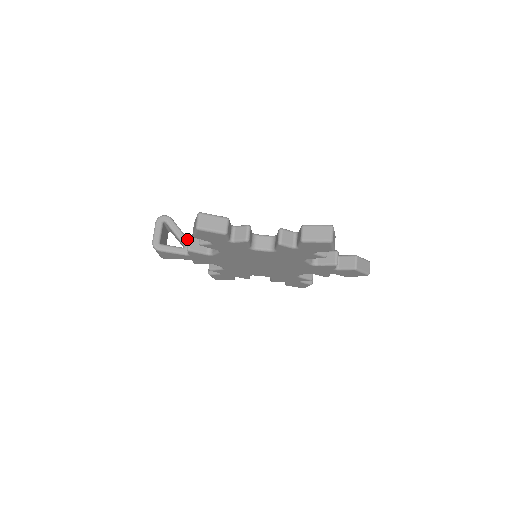
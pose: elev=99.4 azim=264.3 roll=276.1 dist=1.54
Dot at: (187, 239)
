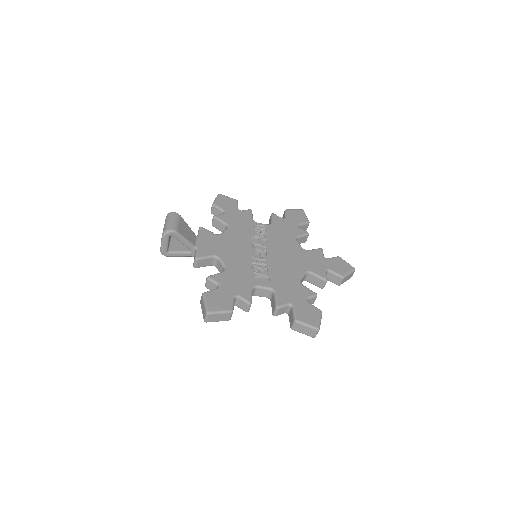
Dot at: (193, 246)
